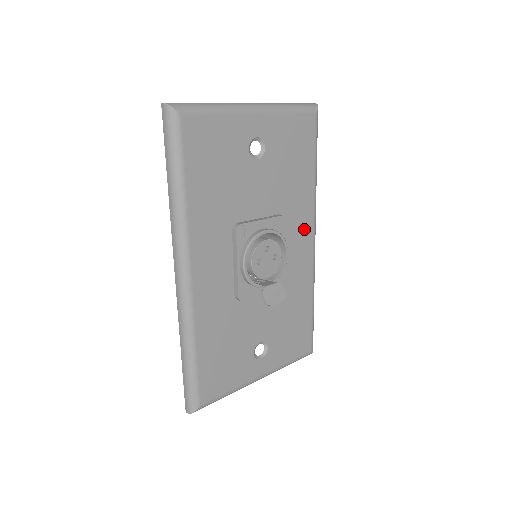
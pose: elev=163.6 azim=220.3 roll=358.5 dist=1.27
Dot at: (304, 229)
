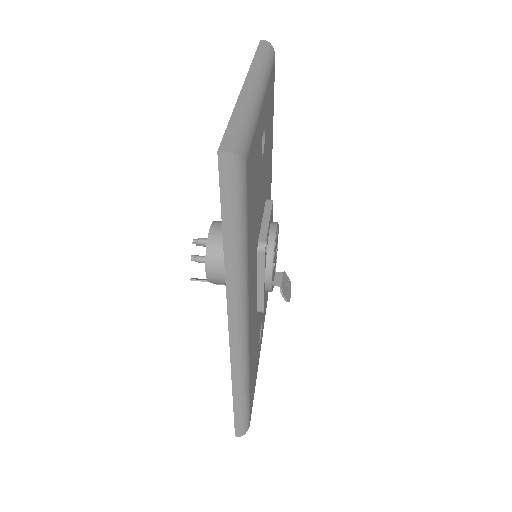
Dot at: (269, 196)
